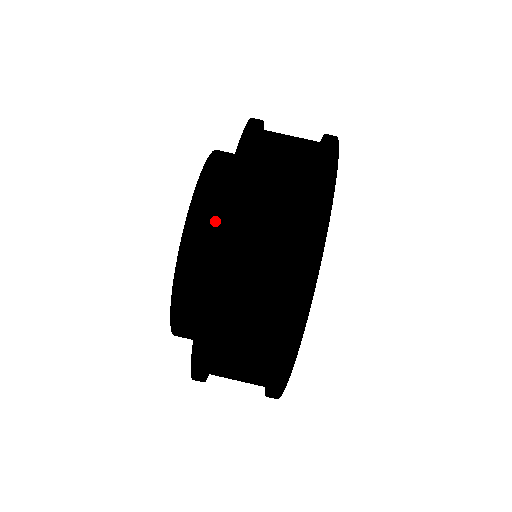
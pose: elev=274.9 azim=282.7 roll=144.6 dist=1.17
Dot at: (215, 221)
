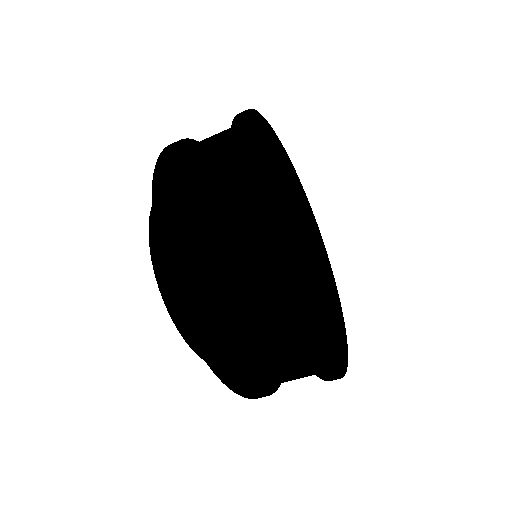
Dot at: occluded
